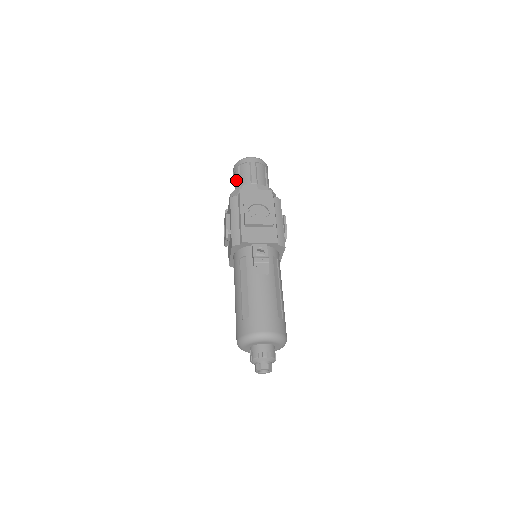
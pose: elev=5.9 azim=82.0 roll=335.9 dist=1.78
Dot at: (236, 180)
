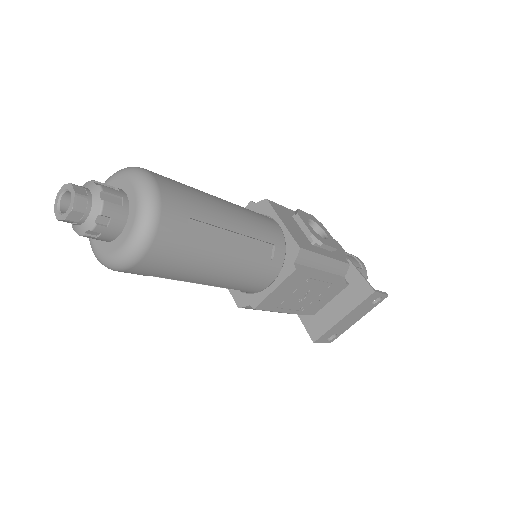
Dot at: occluded
